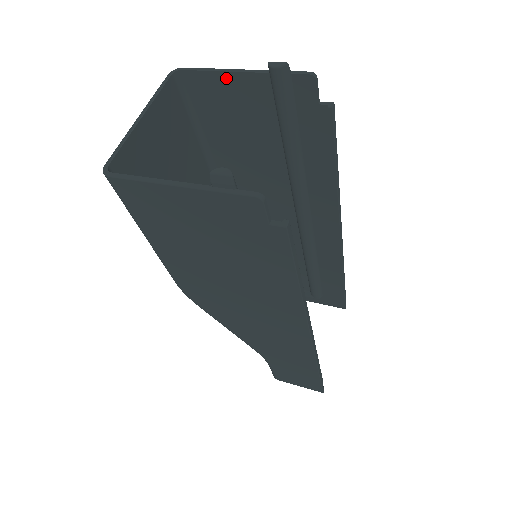
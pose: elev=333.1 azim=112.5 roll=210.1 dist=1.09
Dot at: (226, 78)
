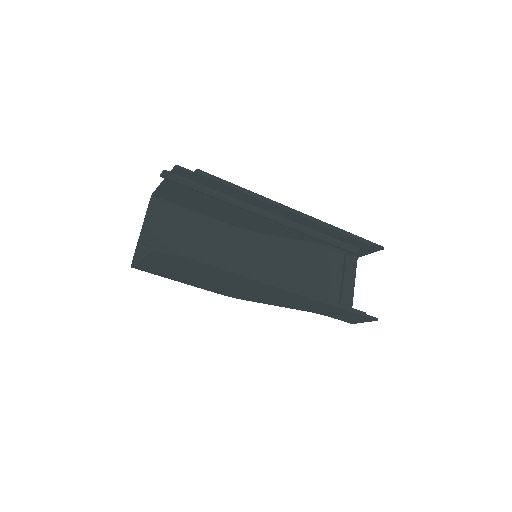
Dot at: (163, 187)
